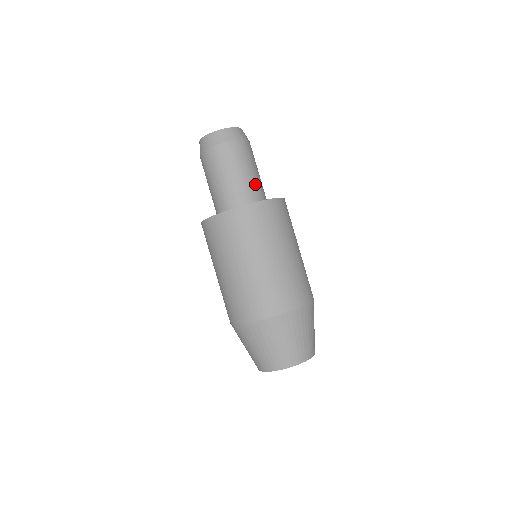
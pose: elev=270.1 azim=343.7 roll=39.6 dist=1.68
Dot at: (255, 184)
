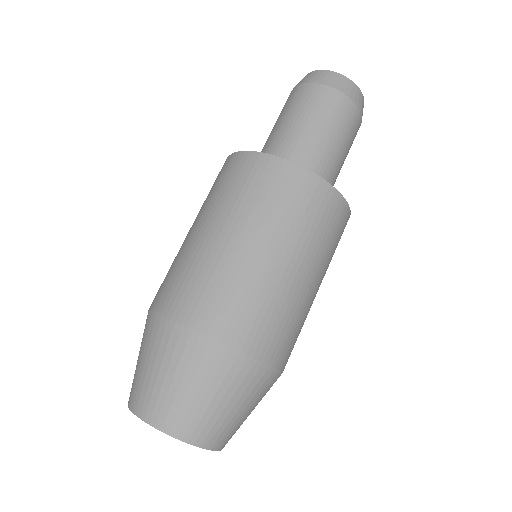
Dot at: (296, 145)
